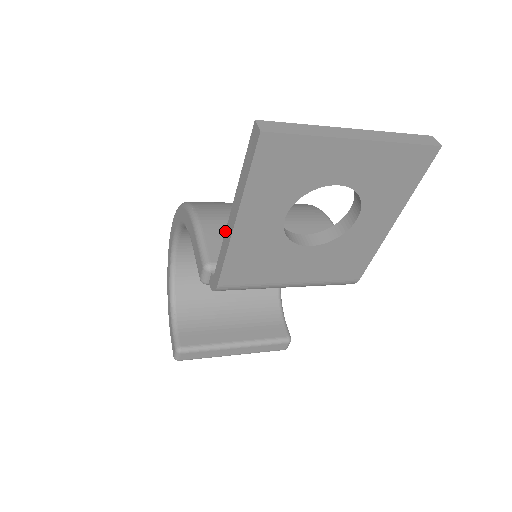
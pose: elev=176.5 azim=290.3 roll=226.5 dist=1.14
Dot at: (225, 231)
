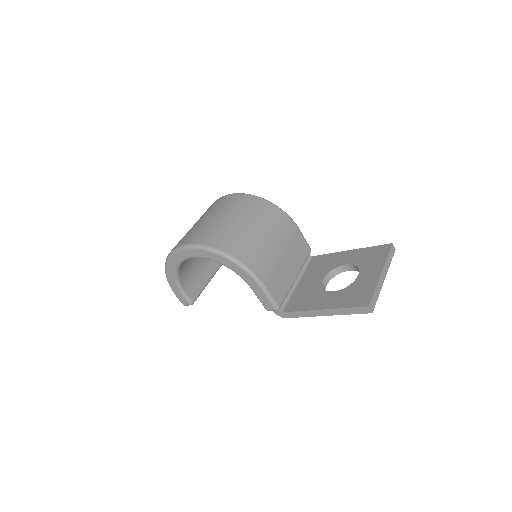
Dot at: (310, 311)
